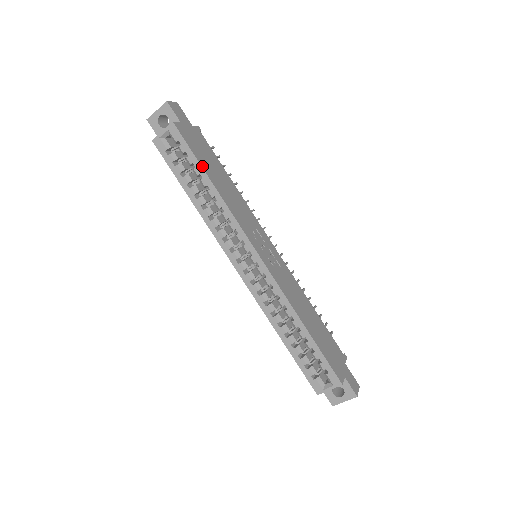
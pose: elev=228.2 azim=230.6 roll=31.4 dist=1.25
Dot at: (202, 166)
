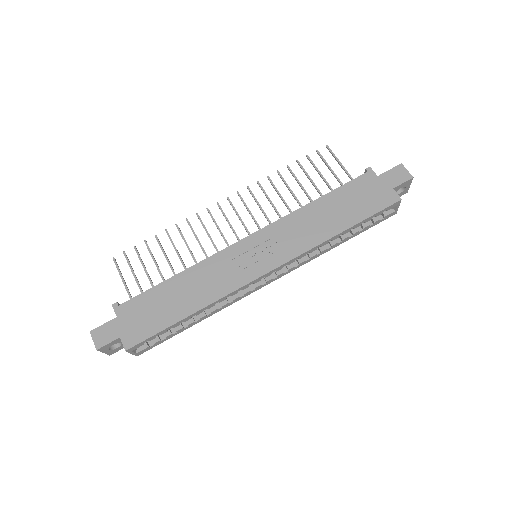
Dot at: (172, 324)
